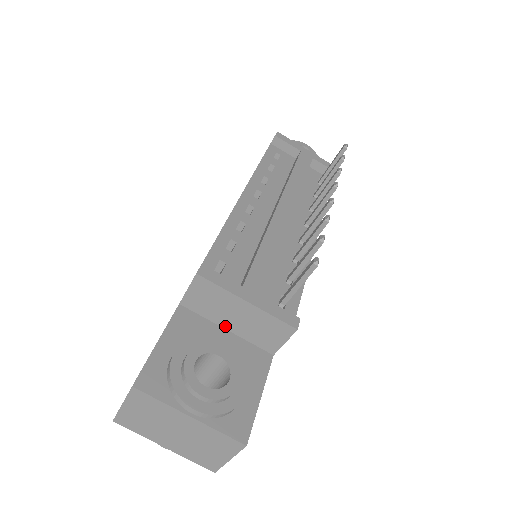
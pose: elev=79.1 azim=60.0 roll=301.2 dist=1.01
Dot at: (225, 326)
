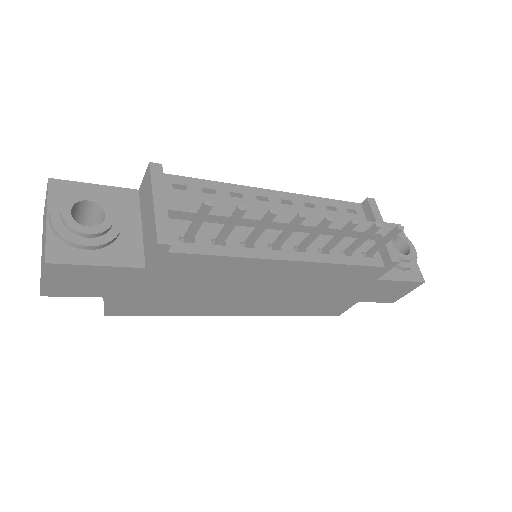
Dot at: (143, 222)
